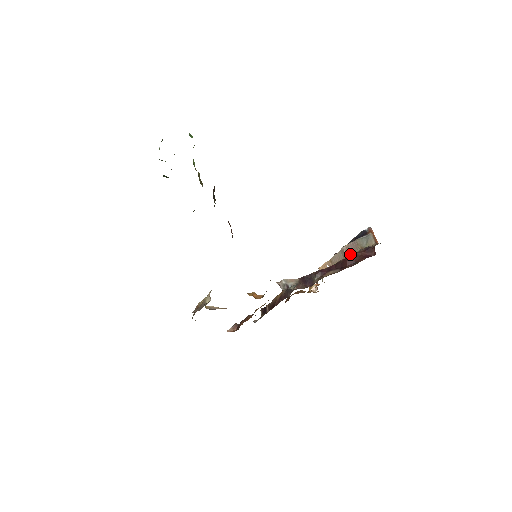
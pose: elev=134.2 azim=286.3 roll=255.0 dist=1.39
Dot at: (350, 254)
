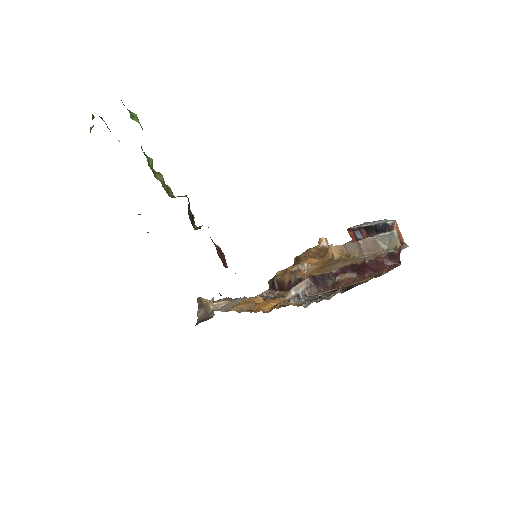
Dot at: (369, 252)
